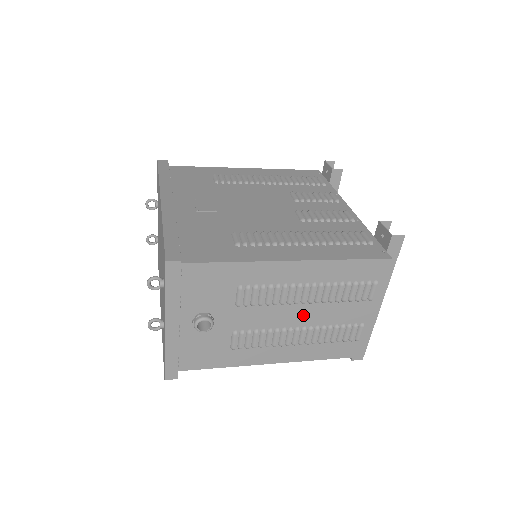
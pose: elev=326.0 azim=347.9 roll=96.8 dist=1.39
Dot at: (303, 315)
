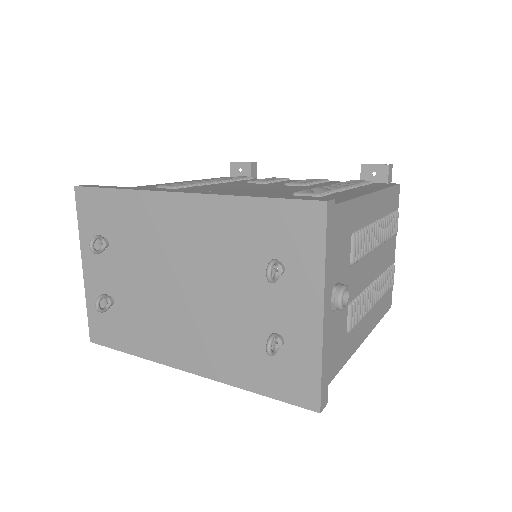
Dot at: (374, 264)
